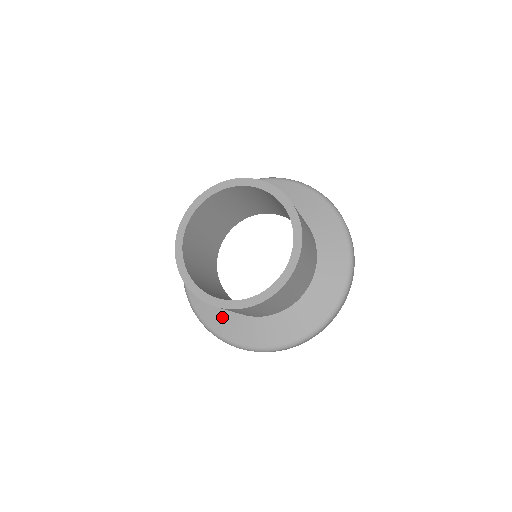
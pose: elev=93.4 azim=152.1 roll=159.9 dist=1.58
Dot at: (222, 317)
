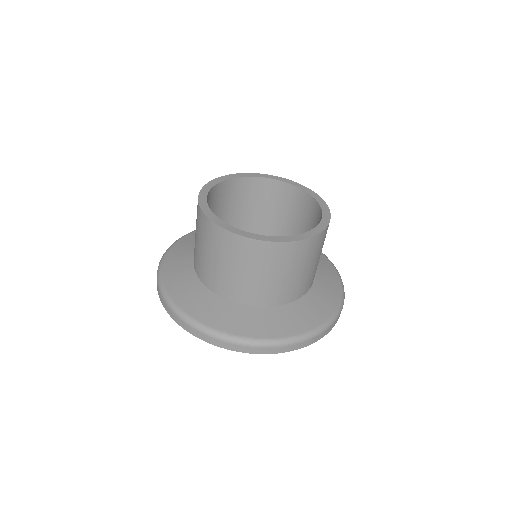
Dot at: (251, 319)
